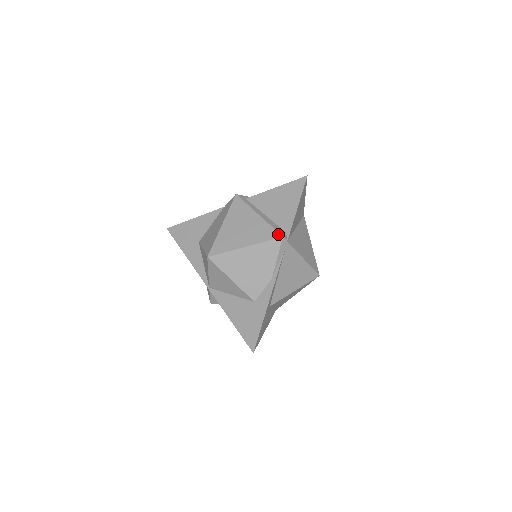
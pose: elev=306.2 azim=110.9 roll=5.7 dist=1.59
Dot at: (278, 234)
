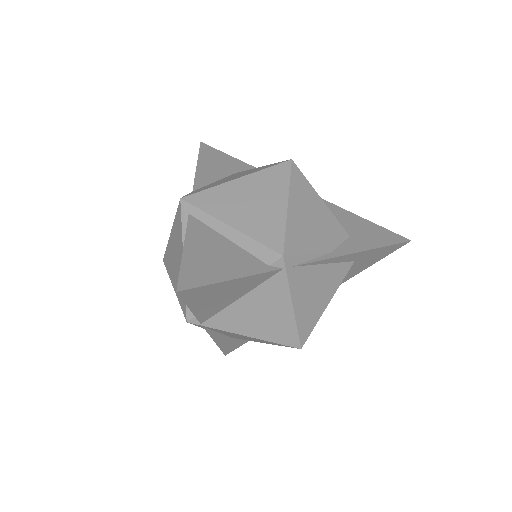
Dot at: (185, 313)
